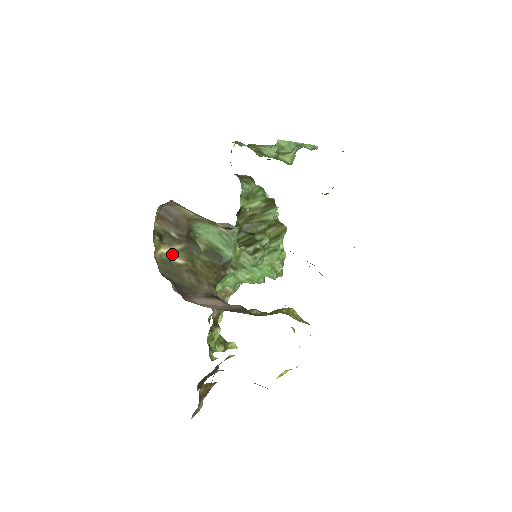
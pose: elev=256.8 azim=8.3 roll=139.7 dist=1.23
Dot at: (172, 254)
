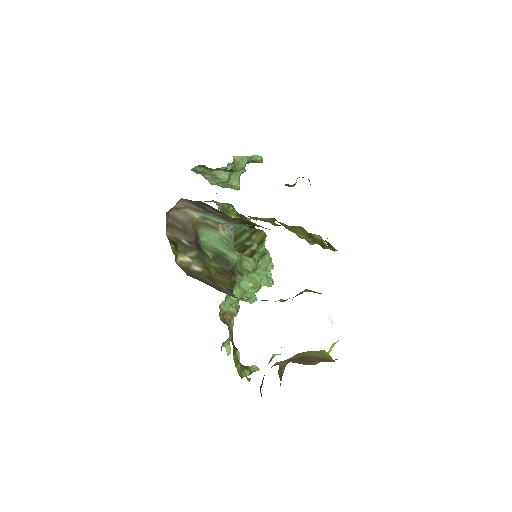
Dot at: (189, 261)
